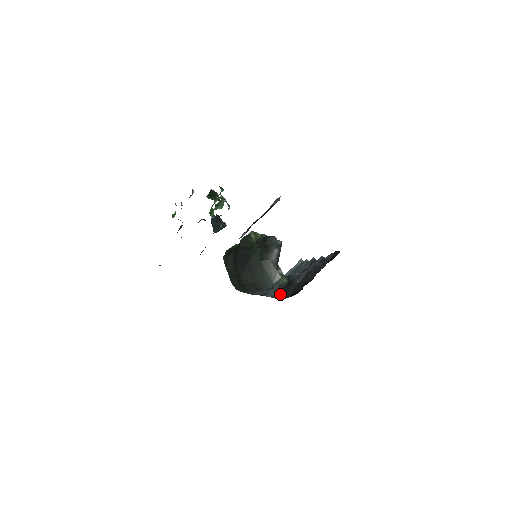
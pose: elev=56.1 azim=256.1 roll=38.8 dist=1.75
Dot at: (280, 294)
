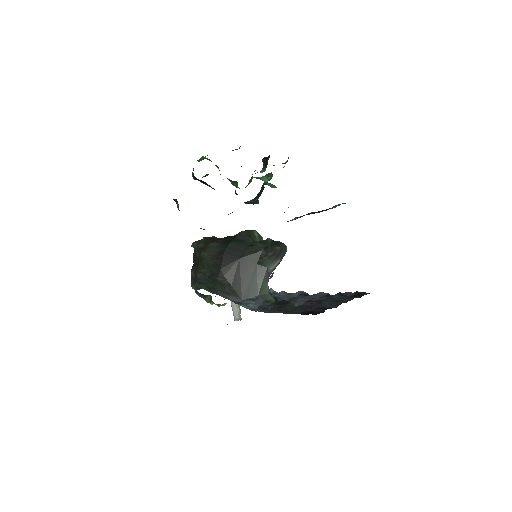
Dot at: (268, 309)
